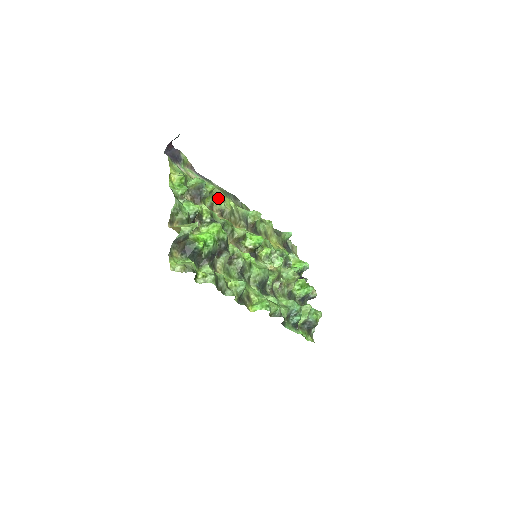
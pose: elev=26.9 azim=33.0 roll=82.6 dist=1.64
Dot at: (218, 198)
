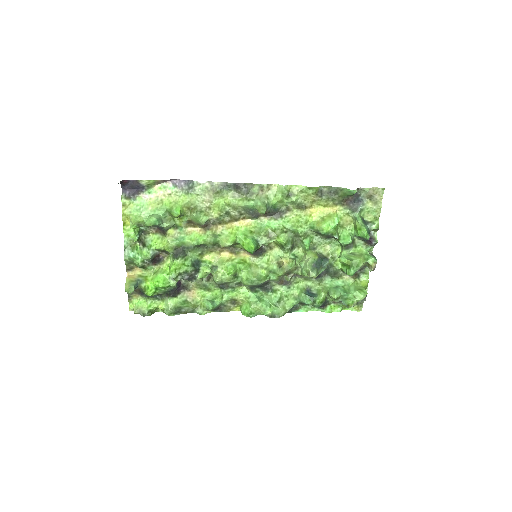
Dot at: (192, 217)
